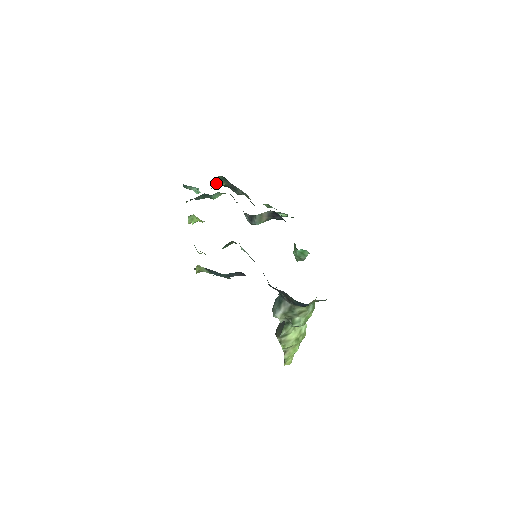
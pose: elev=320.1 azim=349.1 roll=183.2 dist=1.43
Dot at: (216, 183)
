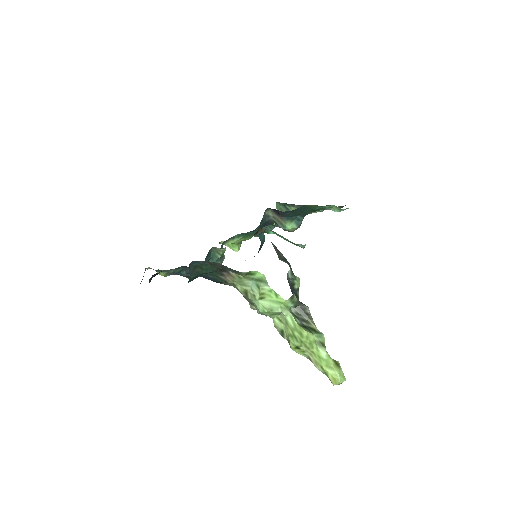
Dot at: (284, 211)
